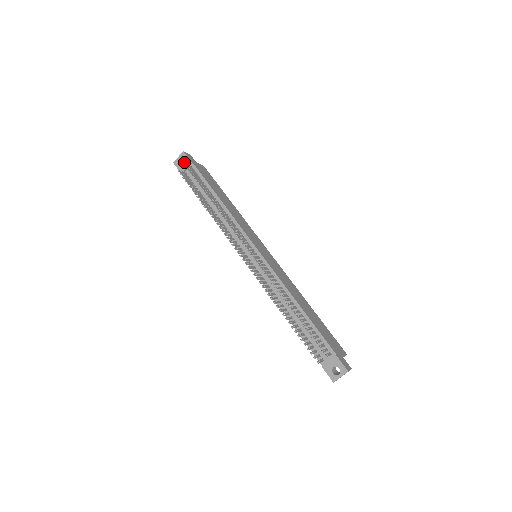
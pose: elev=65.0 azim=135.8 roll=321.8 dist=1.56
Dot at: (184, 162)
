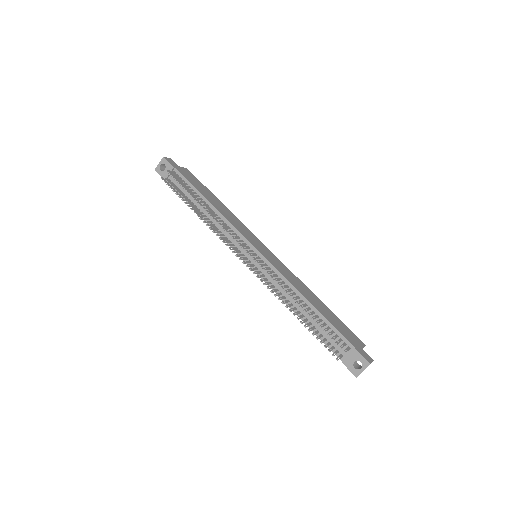
Dot at: (166, 168)
